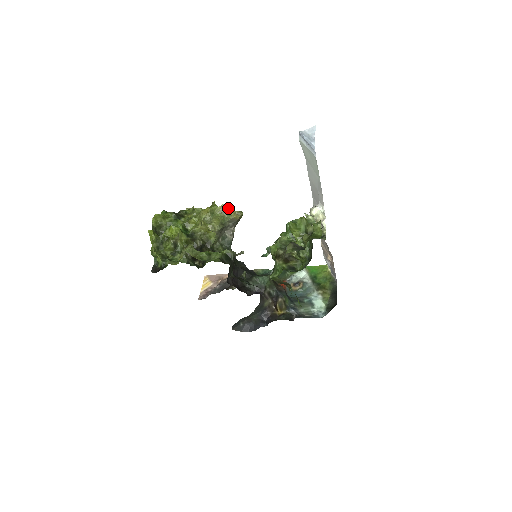
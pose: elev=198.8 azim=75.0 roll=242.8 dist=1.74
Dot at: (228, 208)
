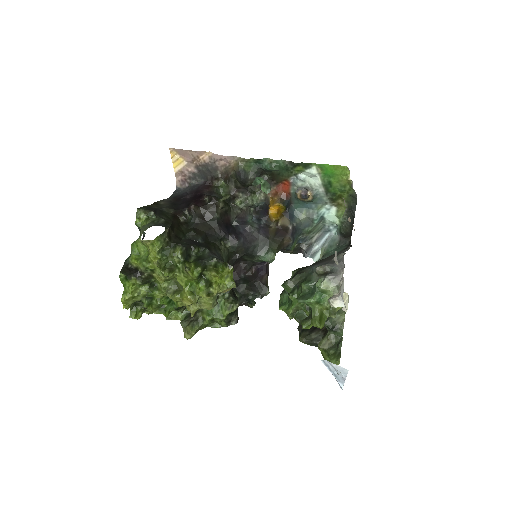
Dot at: occluded
